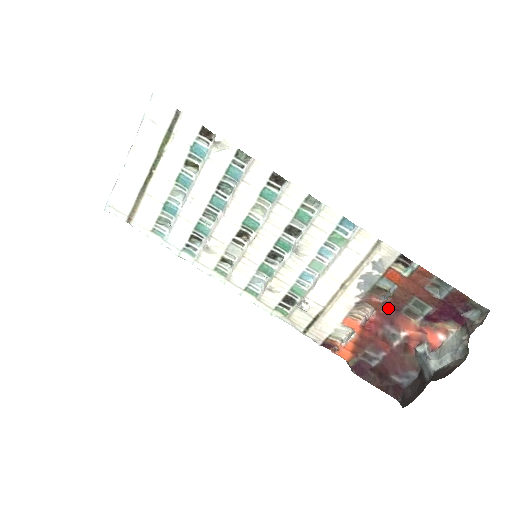
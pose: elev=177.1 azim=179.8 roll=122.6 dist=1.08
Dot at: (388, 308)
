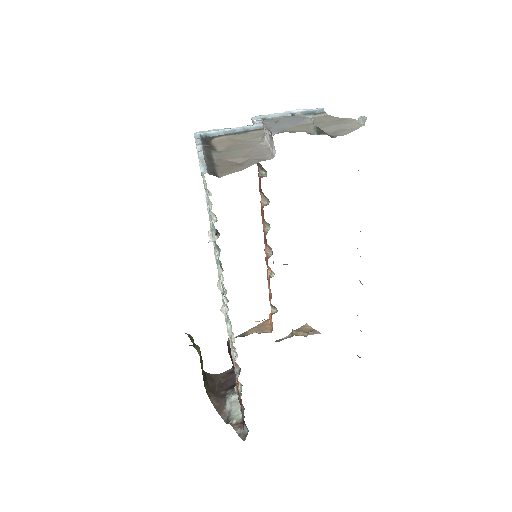
Dot at: occluded
